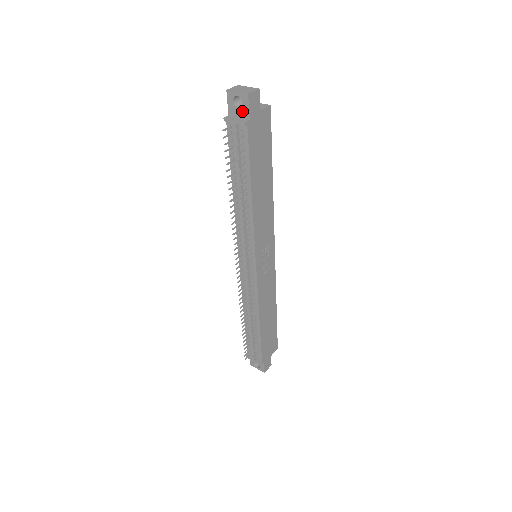
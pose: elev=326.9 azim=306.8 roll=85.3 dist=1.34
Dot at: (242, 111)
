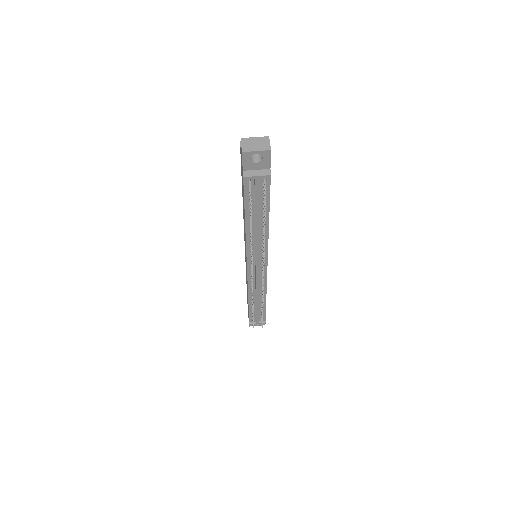
Dot at: (261, 164)
